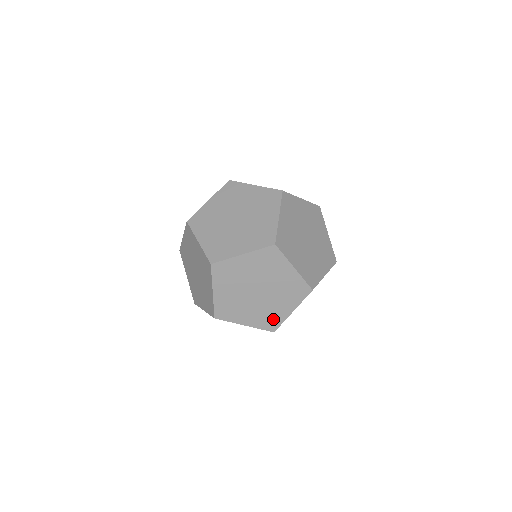
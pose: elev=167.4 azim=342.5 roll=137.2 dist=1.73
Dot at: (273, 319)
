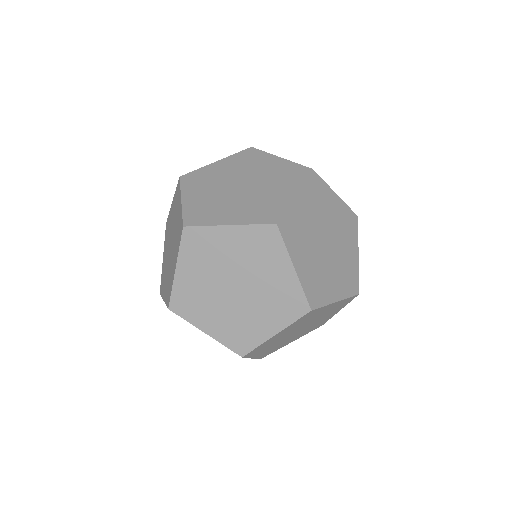
Dot at: (246, 336)
